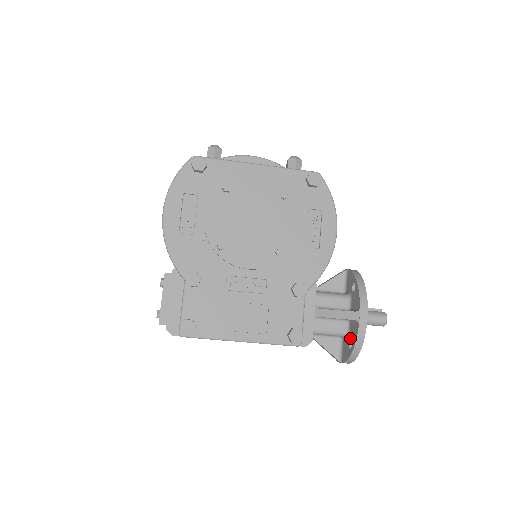
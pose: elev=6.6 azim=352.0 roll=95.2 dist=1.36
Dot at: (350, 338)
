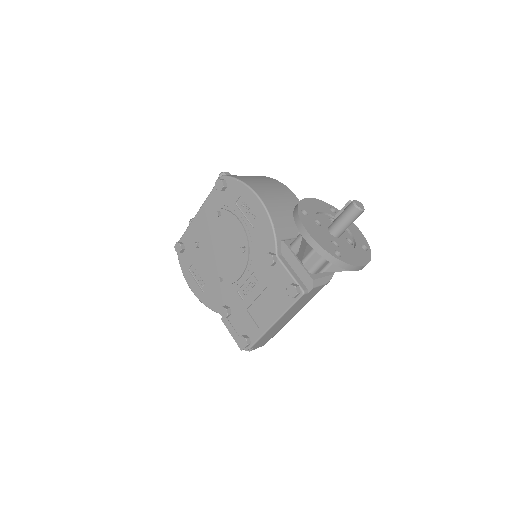
Dot at: occluded
